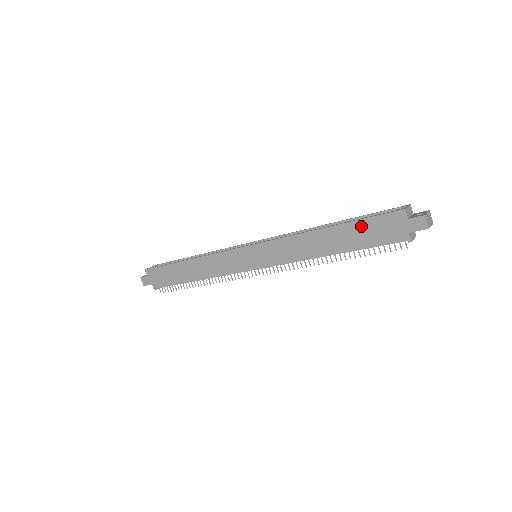
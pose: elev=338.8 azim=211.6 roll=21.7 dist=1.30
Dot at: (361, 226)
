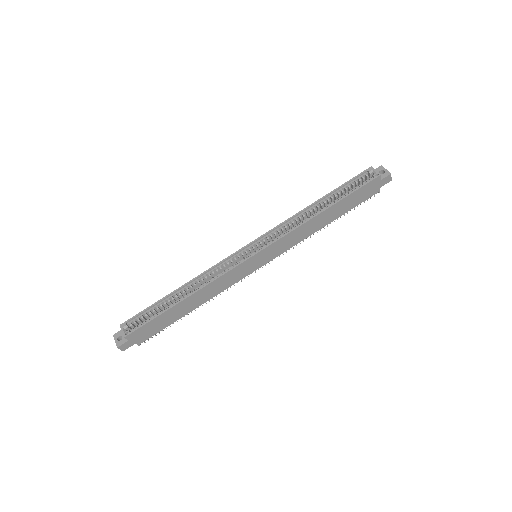
Dot at: (351, 197)
